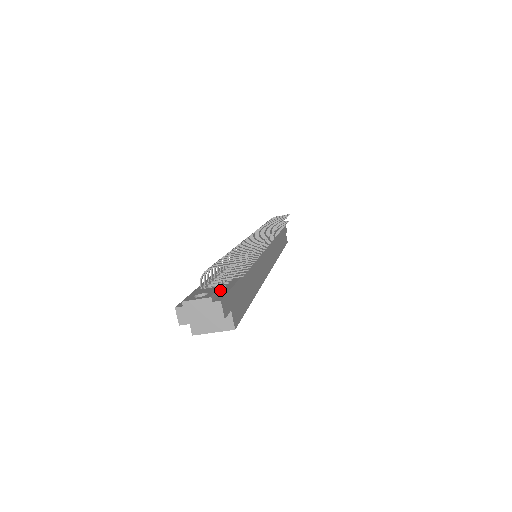
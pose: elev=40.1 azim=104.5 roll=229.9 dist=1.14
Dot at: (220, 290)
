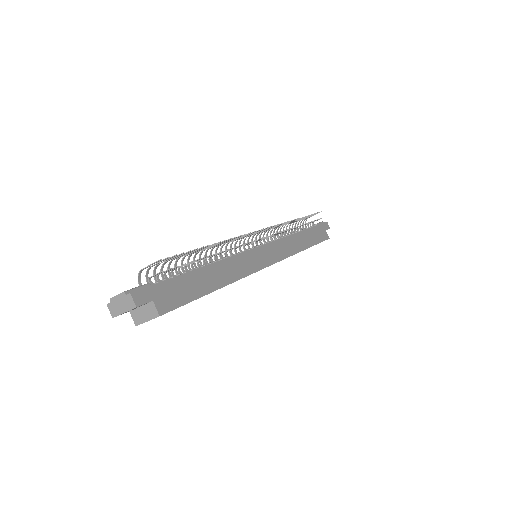
Dot at: (145, 286)
